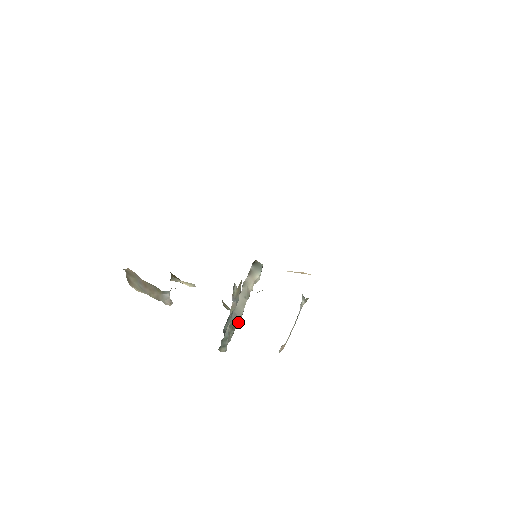
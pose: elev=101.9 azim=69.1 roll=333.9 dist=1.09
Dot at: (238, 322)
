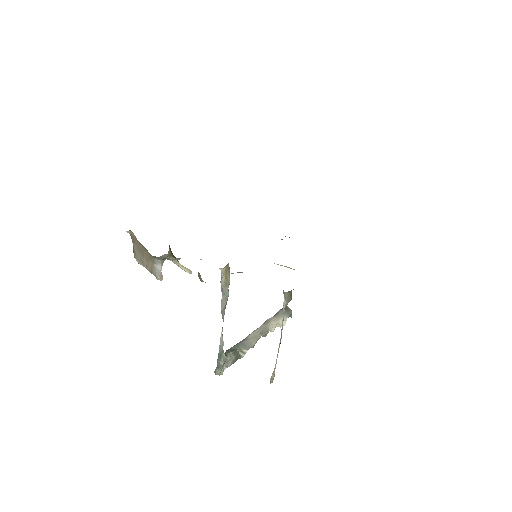
Dot at: (244, 352)
